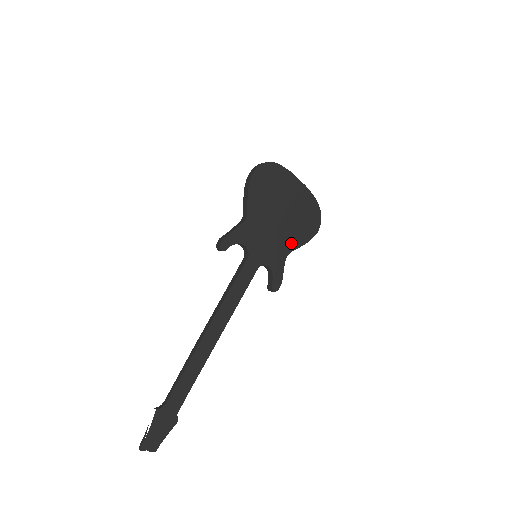
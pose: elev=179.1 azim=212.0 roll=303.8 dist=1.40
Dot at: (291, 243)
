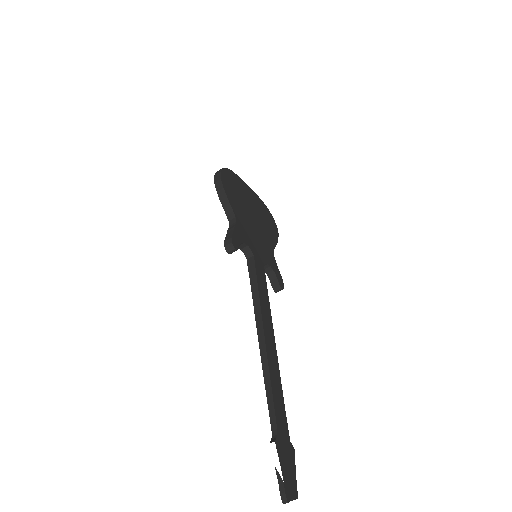
Dot at: (270, 242)
